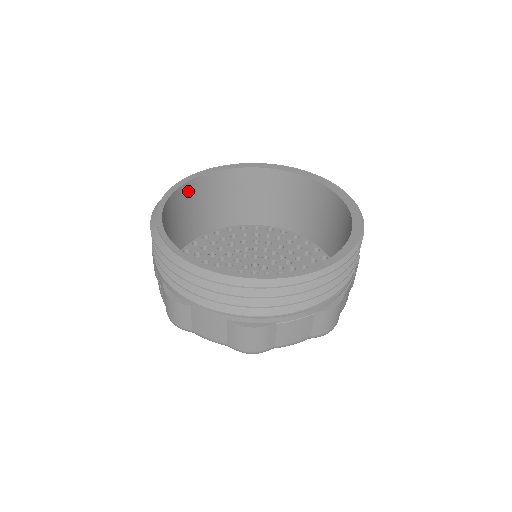
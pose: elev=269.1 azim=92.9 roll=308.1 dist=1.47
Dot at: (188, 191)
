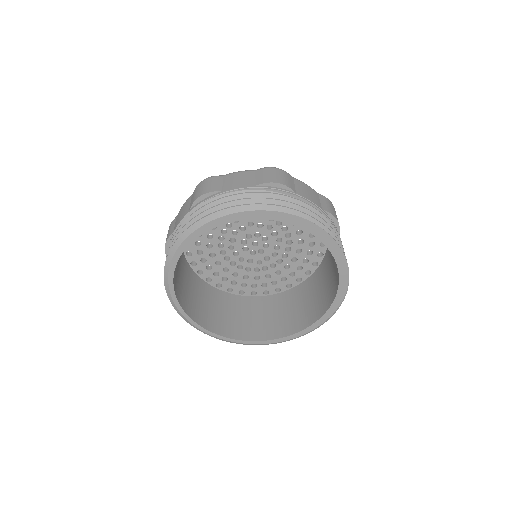
Dot at: occluded
